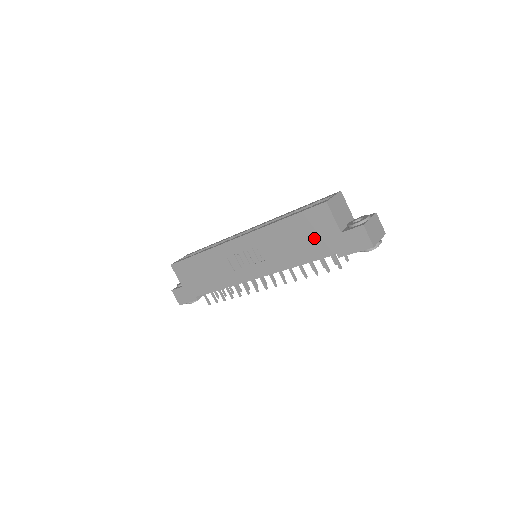
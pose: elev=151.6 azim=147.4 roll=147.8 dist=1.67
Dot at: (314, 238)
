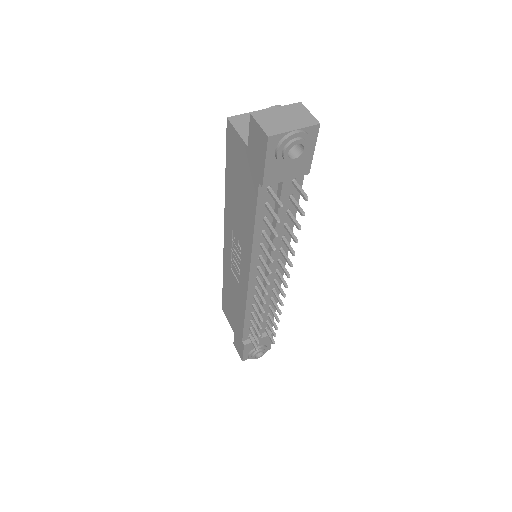
Dot at: (243, 179)
